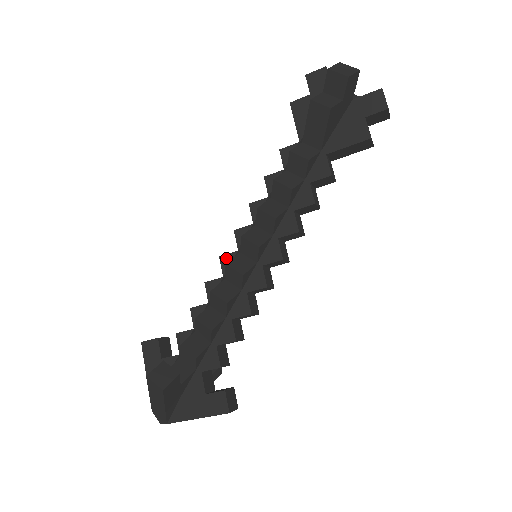
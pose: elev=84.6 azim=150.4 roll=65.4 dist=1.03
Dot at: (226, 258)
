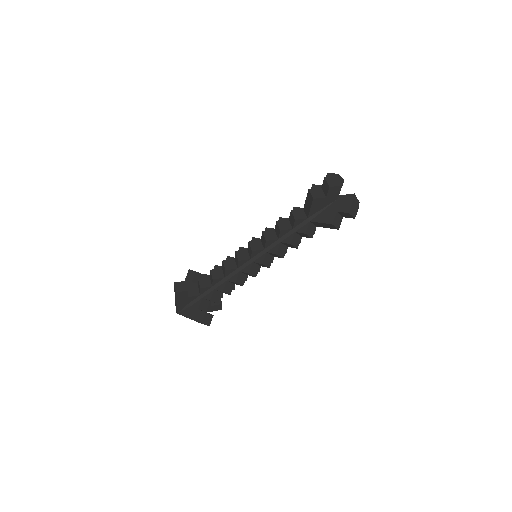
Dot at: (242, 249)
